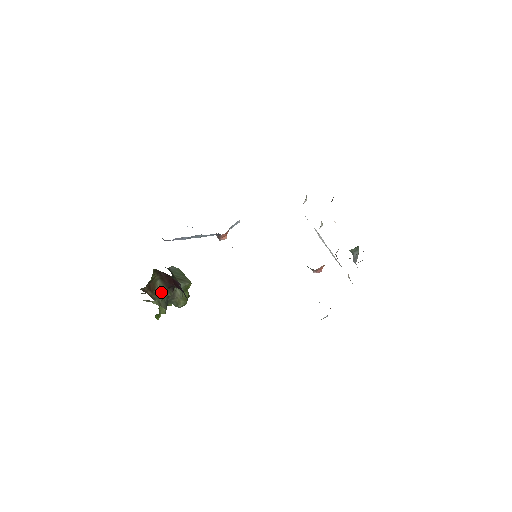
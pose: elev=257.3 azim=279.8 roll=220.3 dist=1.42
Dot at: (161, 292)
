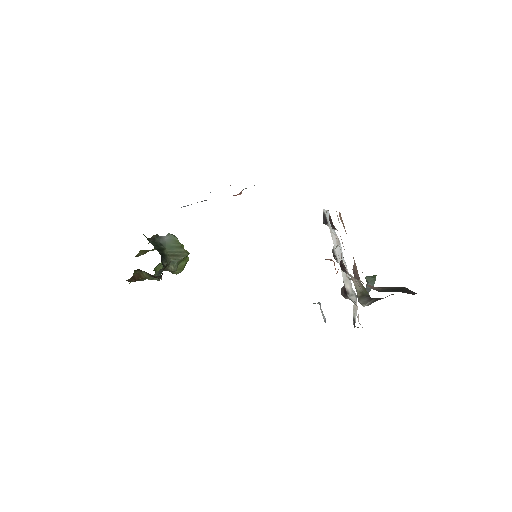
Dot at: (148, 277)
